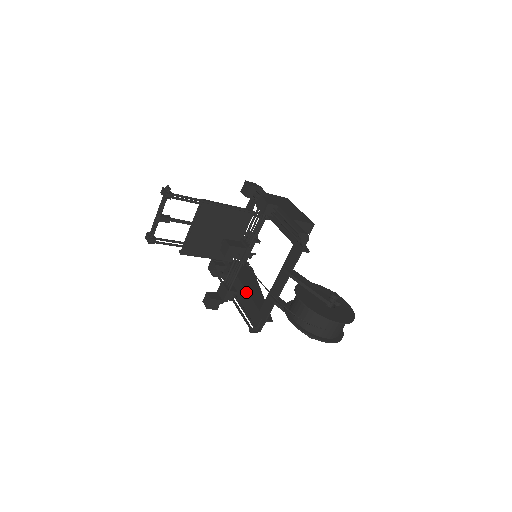
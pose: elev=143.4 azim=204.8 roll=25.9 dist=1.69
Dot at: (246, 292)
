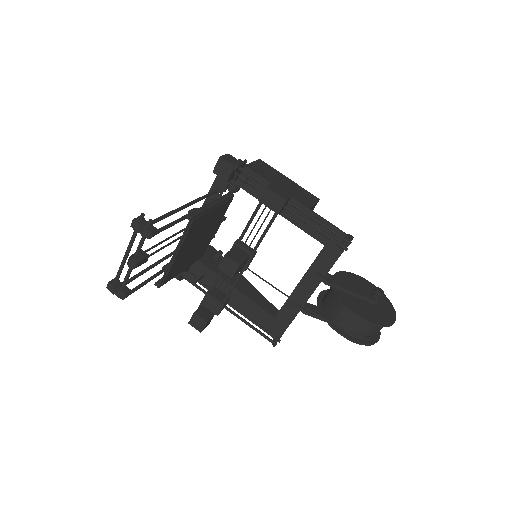
Dot at: (242, 296)
